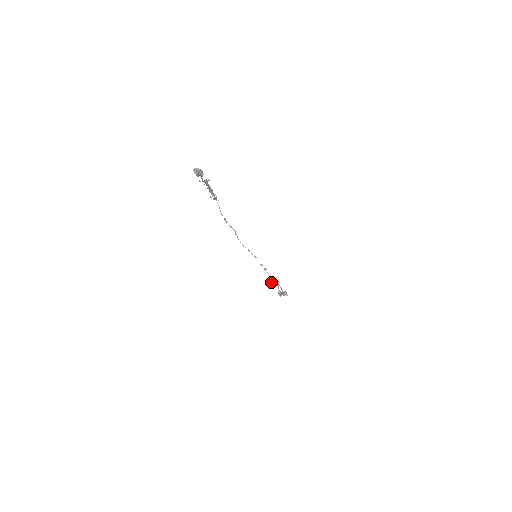
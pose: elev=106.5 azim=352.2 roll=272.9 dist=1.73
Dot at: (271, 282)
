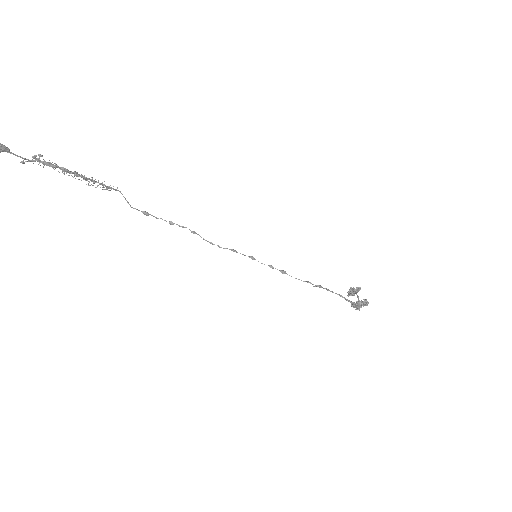
Dot at: (348, 293)
